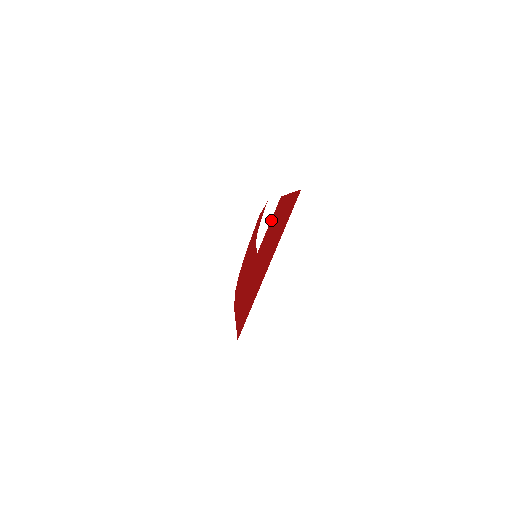
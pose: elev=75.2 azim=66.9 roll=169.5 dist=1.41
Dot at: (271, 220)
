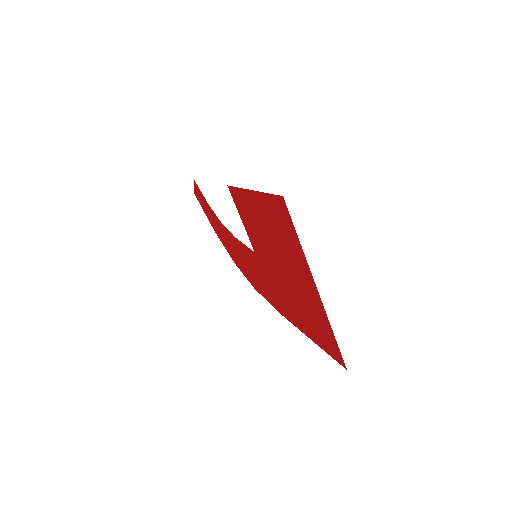
Dot at: (240, 215)
